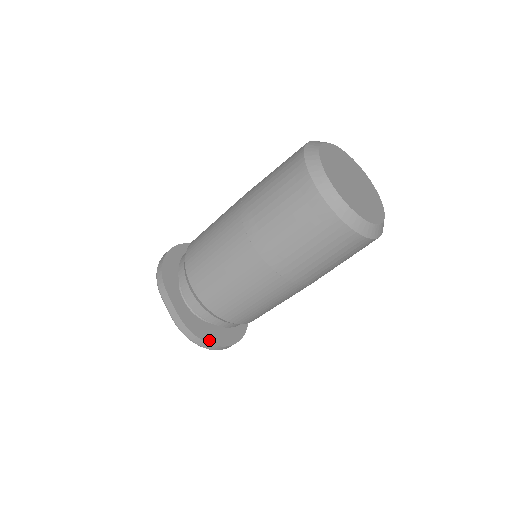
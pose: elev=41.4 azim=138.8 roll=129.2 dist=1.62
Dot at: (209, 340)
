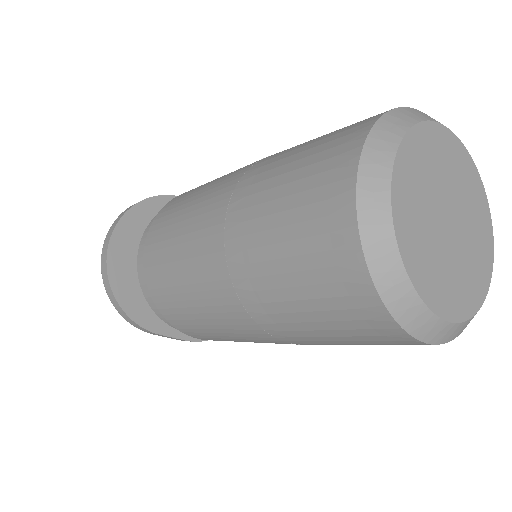
Dot at: occluded
